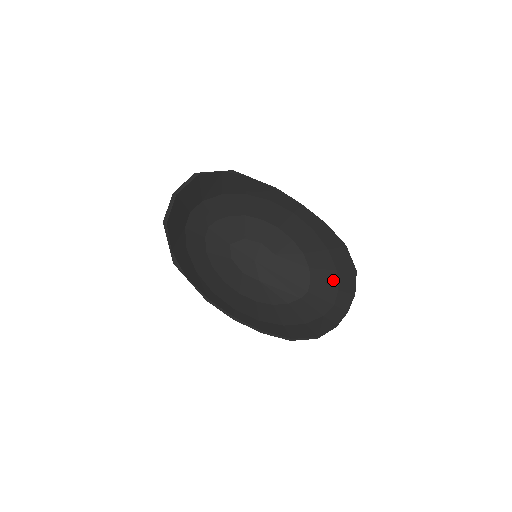
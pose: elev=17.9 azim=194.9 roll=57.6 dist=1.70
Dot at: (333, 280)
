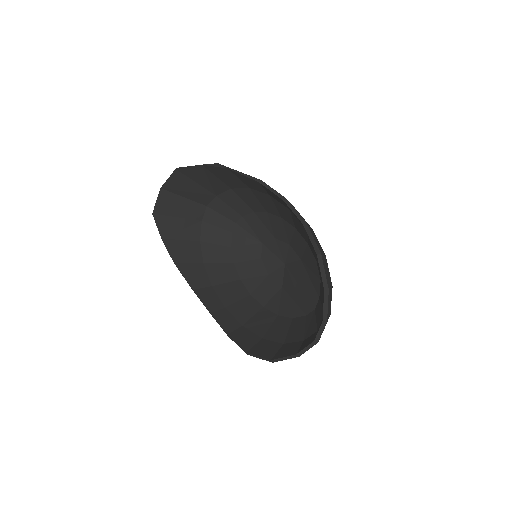
Dot at: occluded
